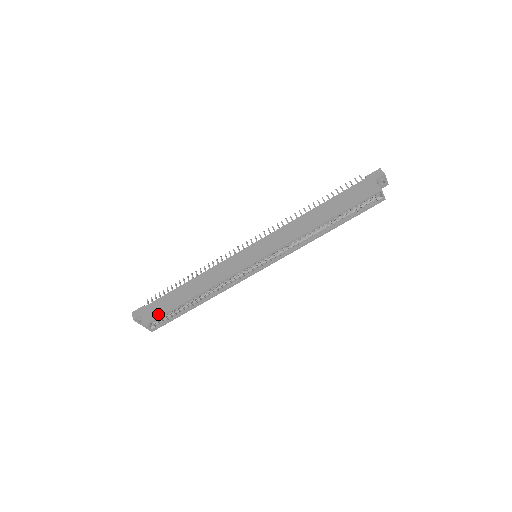
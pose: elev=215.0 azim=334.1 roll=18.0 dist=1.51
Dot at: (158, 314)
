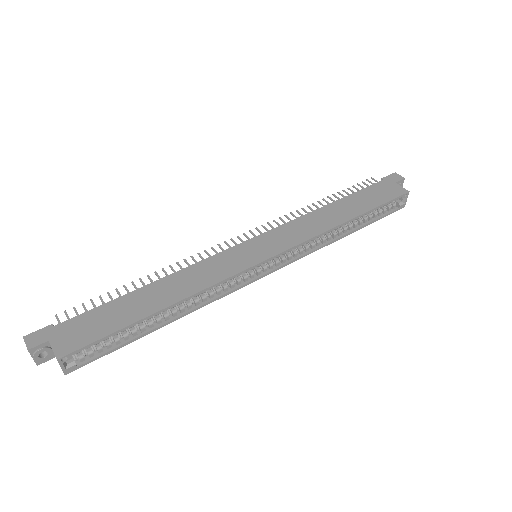
Dot at: (91, 337)
